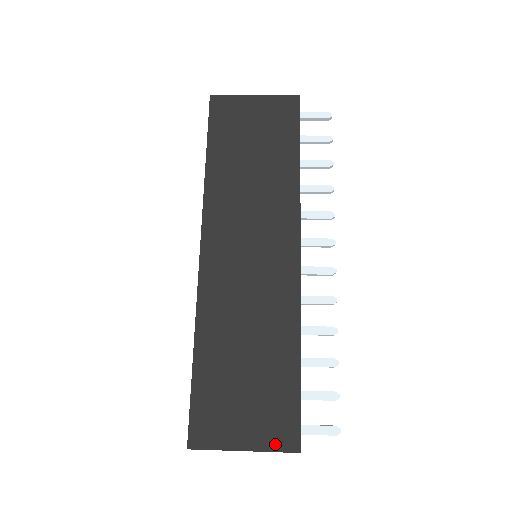
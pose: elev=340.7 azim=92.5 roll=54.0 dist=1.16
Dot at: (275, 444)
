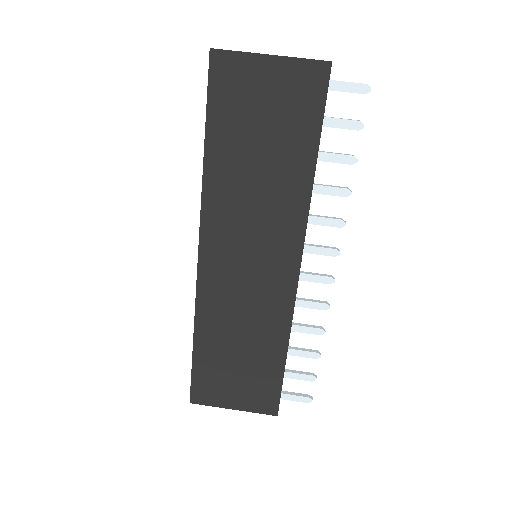
Dot at: (258, 409)
